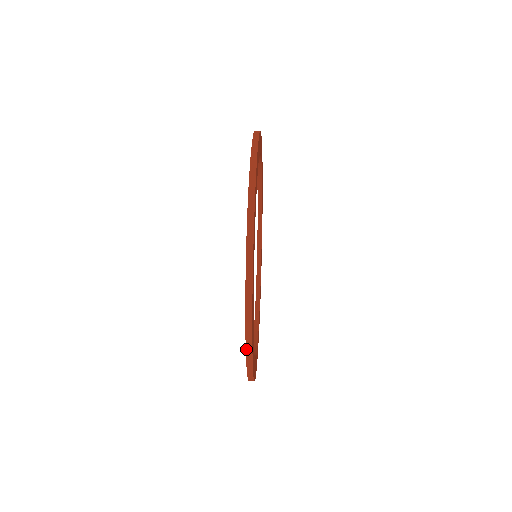
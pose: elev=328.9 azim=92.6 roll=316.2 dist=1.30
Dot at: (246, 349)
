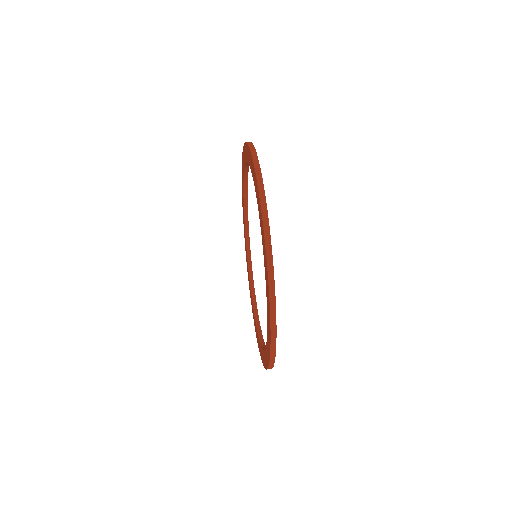
Dot at: (271, 325)
